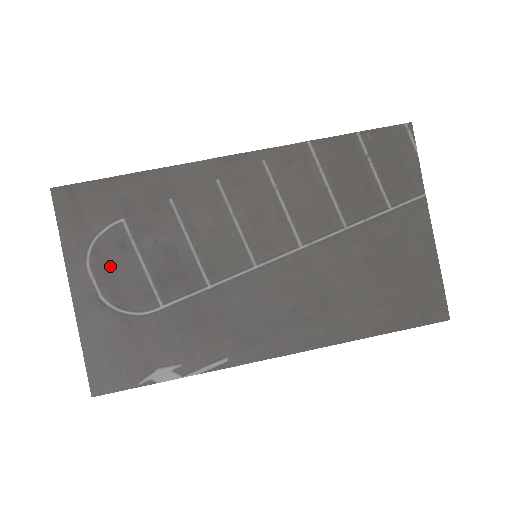
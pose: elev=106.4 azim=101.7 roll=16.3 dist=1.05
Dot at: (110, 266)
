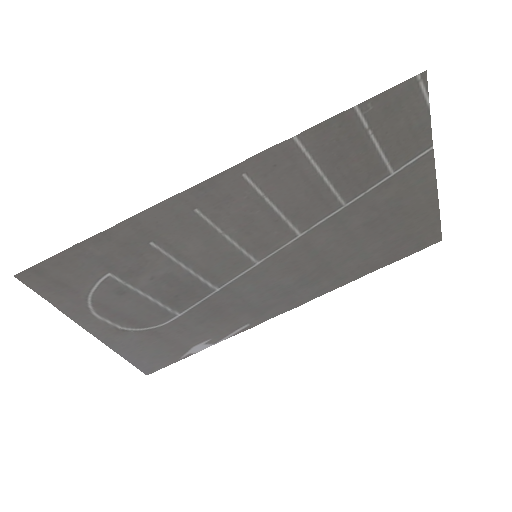
Dot at: (117, 308)
